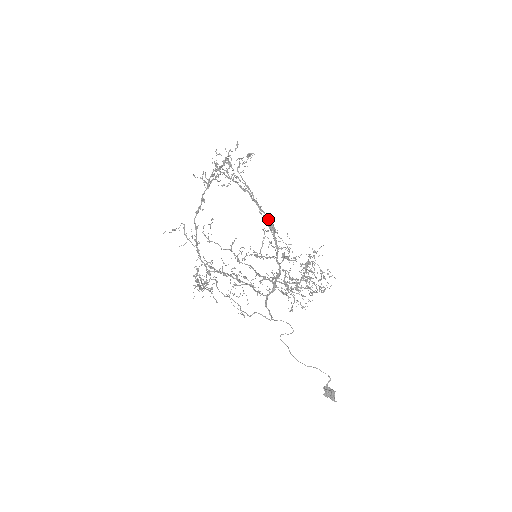
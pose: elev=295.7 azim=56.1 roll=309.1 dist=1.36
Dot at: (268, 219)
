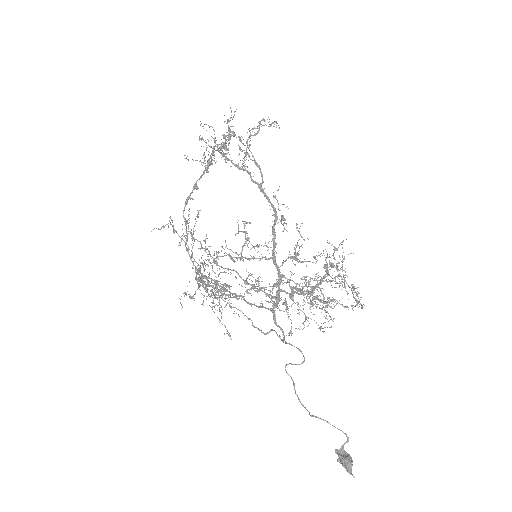
Dot at: occluded
